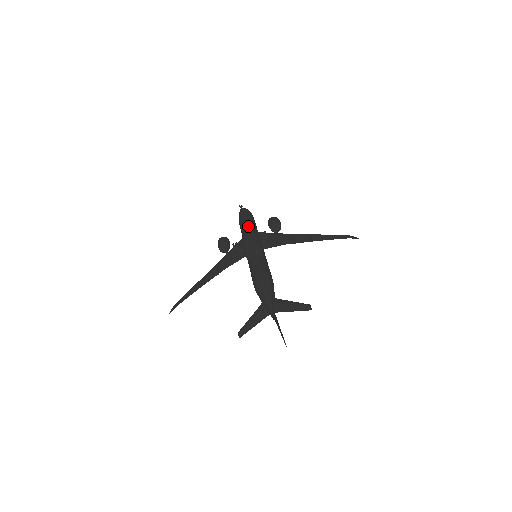
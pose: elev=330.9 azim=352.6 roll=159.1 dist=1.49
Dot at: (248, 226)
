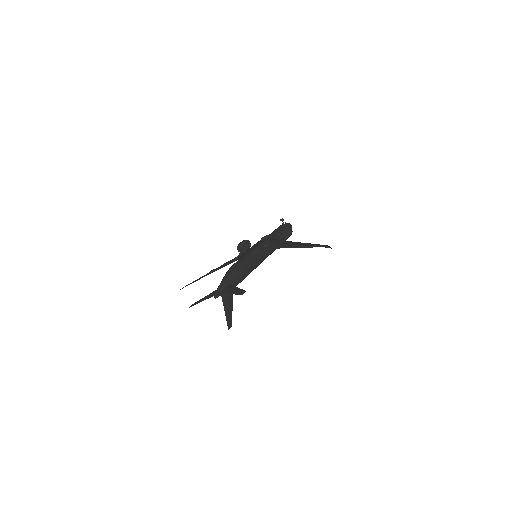
Dot at: (271, 234)
